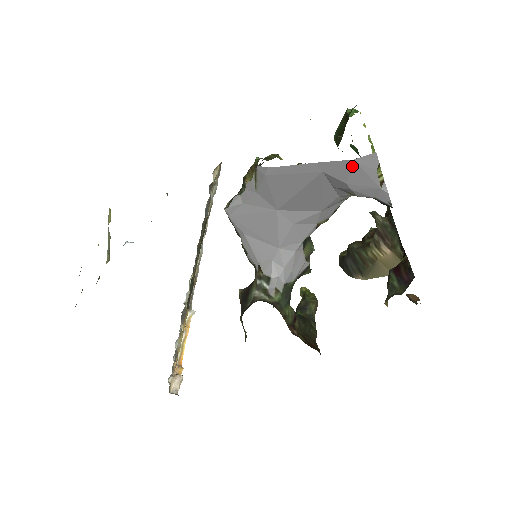
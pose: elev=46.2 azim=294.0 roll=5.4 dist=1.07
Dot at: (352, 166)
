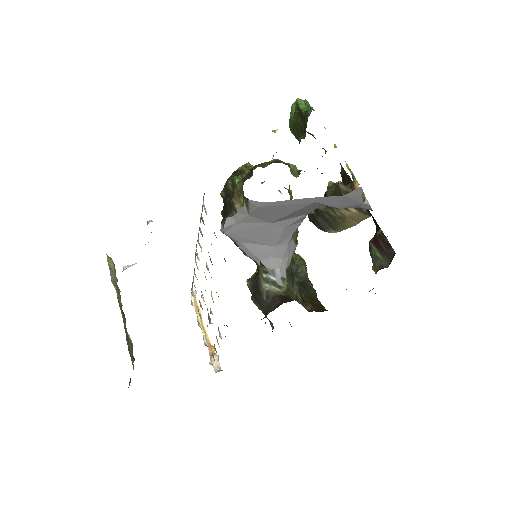
Dot at: (342, 199)
